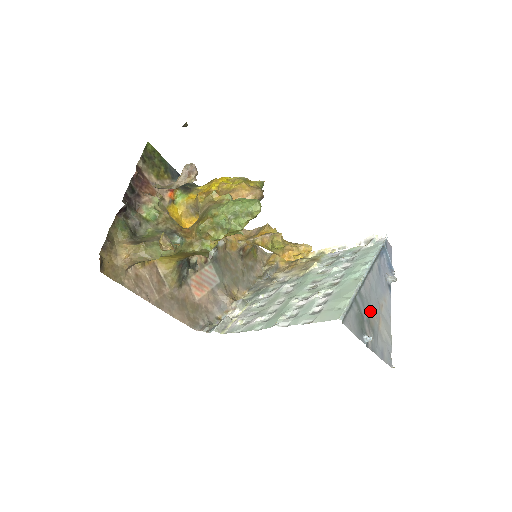
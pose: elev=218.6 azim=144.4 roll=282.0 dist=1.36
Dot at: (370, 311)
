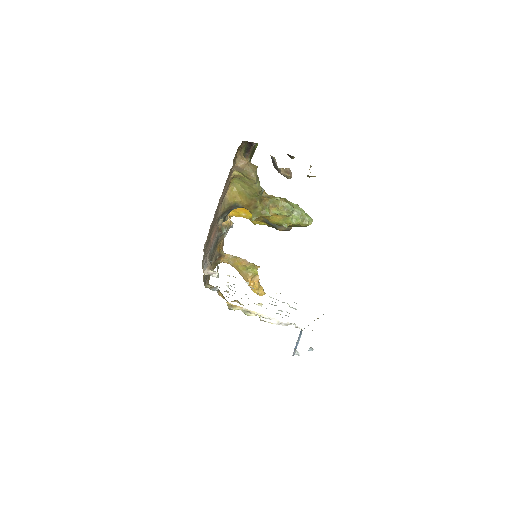
Dot at: occluded
